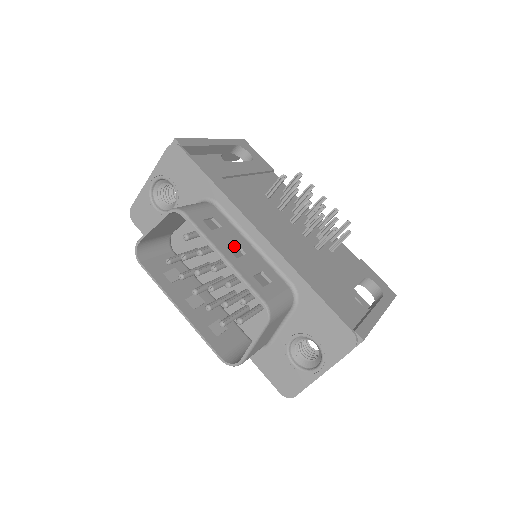
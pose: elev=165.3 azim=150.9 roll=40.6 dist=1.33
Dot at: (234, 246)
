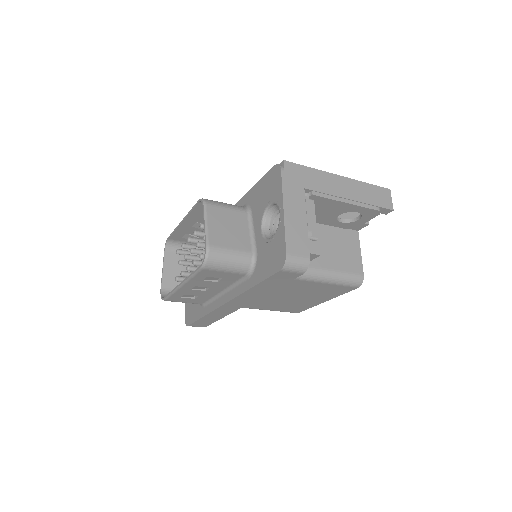
Dot at: occluded
